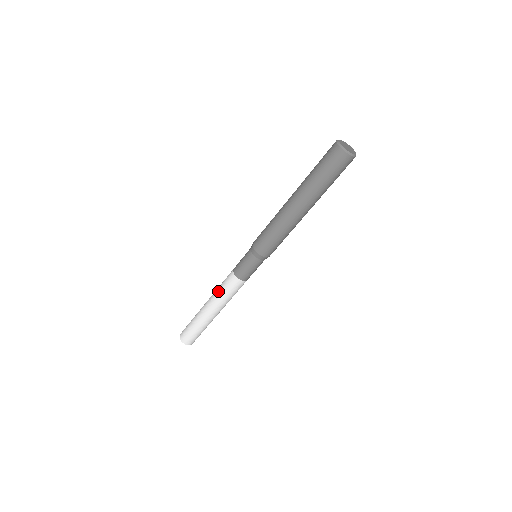
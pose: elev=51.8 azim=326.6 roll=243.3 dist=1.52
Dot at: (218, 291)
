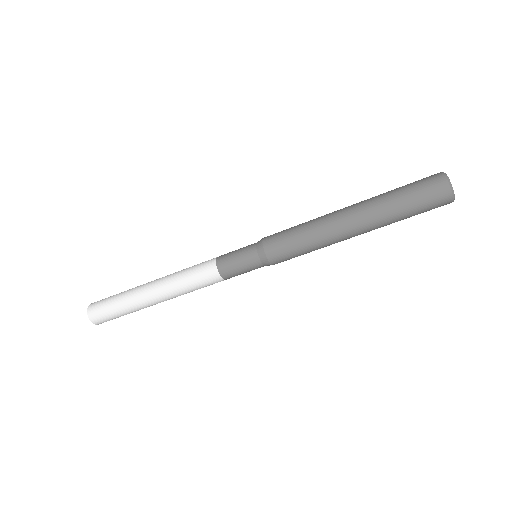
Dot at: occluded
